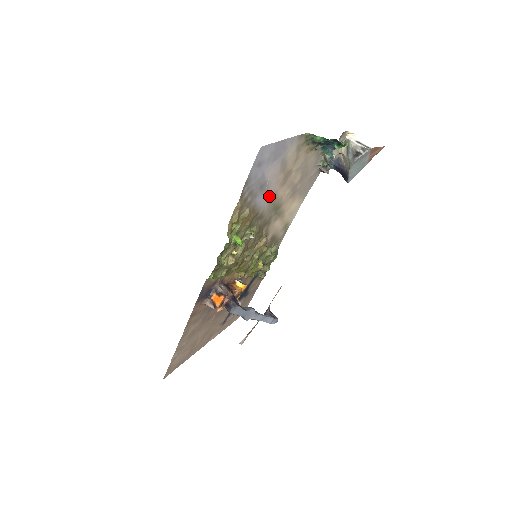
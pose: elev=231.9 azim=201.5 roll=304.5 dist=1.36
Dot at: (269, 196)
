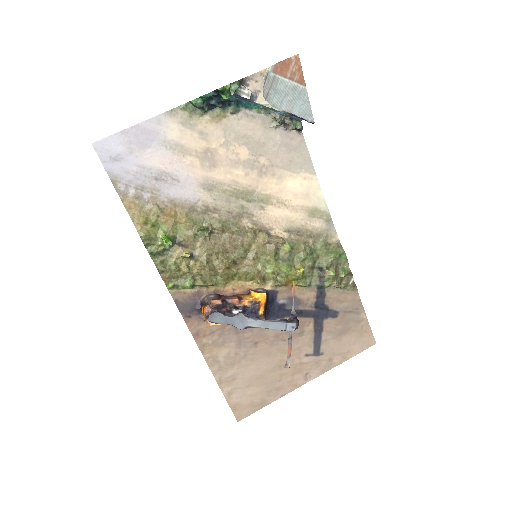
Dot at: (195, 185)
